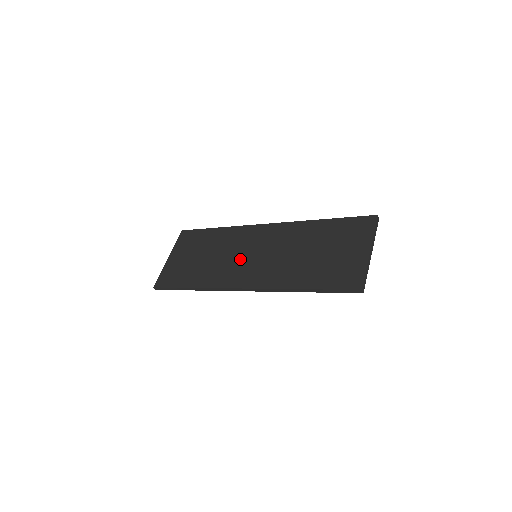
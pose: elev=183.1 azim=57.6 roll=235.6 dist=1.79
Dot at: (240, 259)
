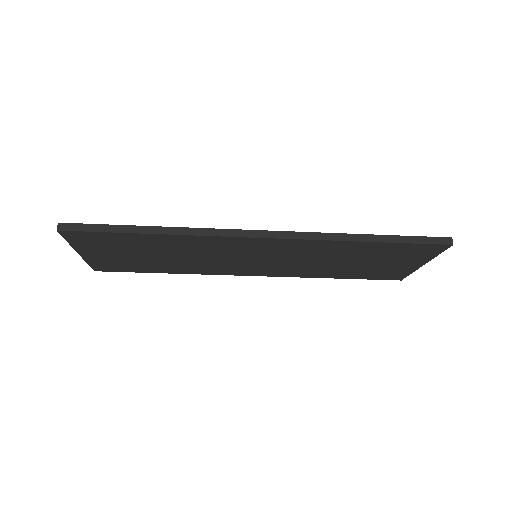
Dot at: occluded
